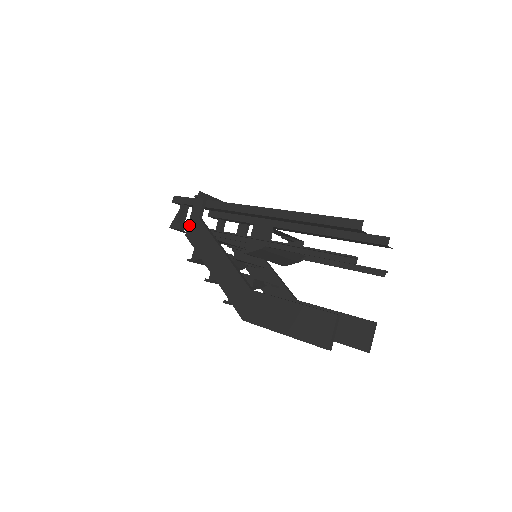
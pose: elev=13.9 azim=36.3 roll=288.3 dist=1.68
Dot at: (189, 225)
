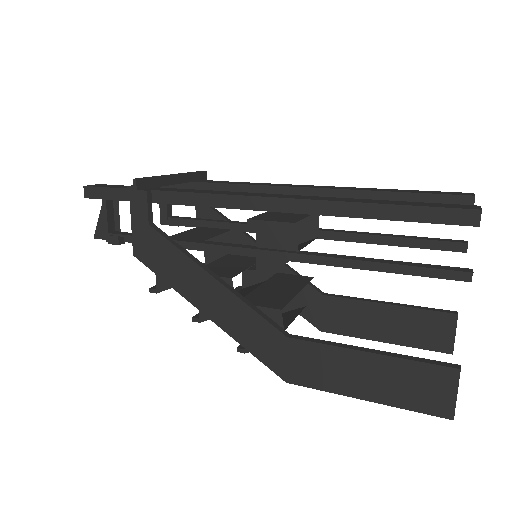
Dot at: (134, 239)
